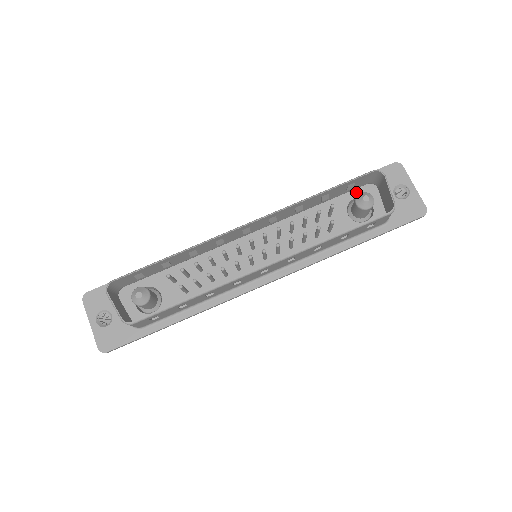
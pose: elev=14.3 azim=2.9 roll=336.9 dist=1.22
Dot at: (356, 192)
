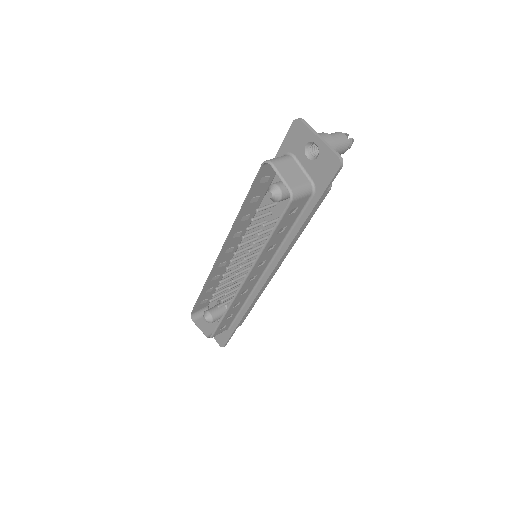
Dot at: occluded
